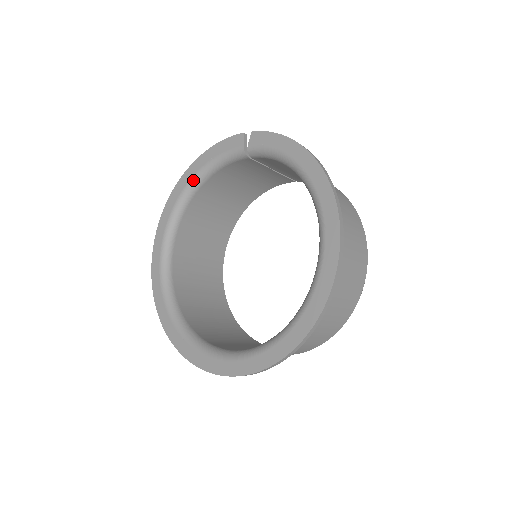
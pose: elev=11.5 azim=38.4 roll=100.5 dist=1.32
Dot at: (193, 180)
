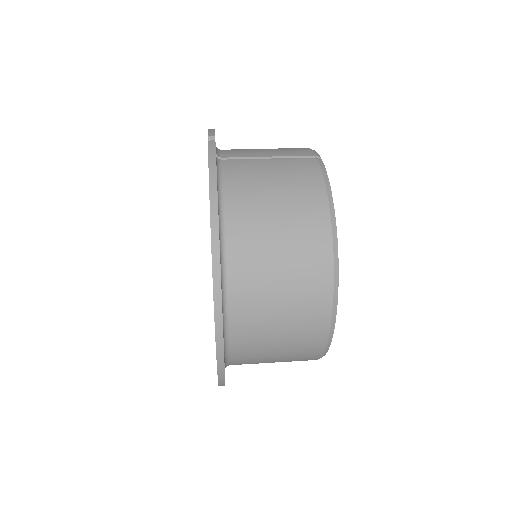
Dot at: occluded
